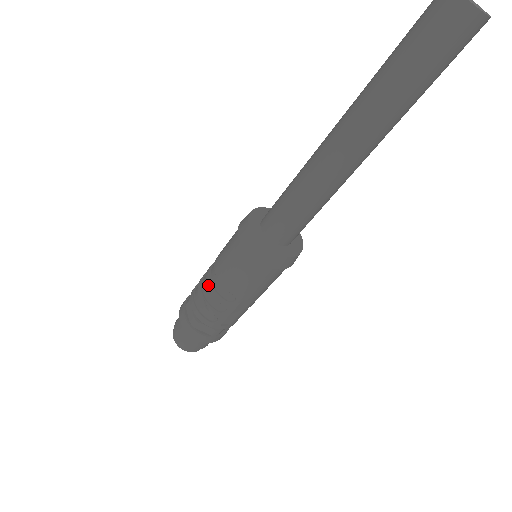
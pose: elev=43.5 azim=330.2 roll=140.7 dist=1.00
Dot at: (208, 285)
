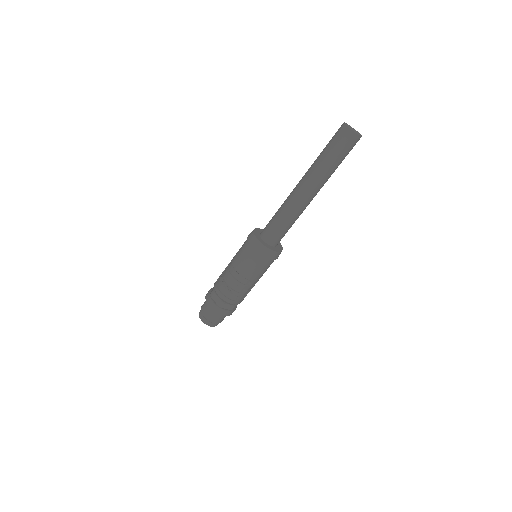
Dot at: (232, 279)
